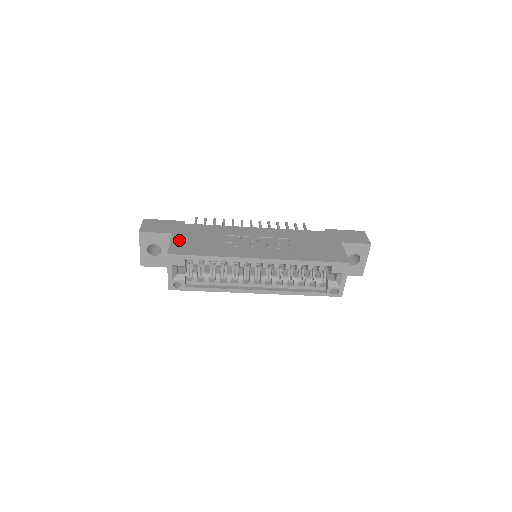
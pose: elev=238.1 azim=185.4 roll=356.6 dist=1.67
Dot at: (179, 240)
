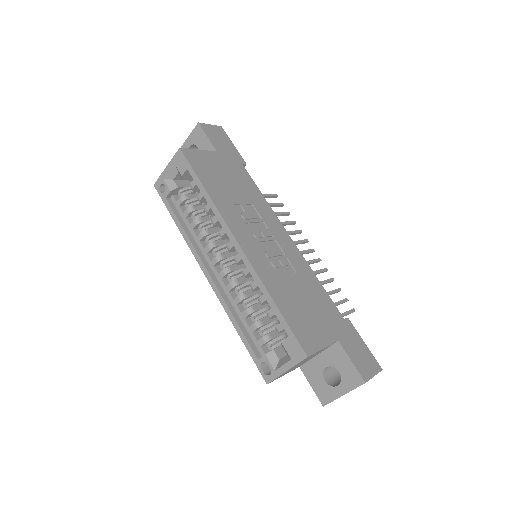
Dot at: (211, 158)
